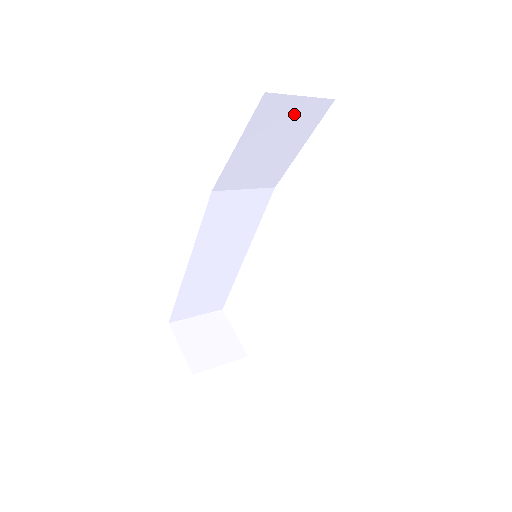
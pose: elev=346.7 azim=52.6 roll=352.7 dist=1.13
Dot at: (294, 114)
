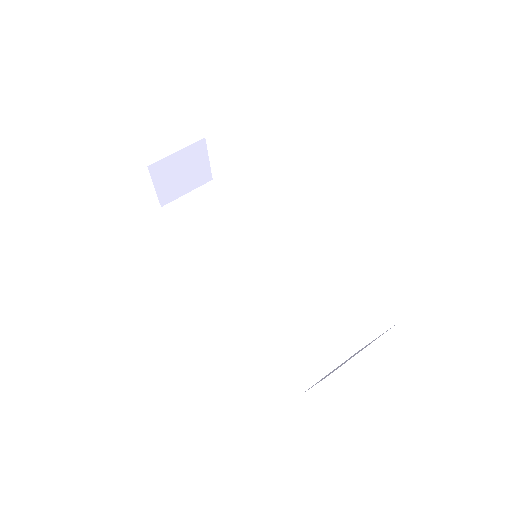
Dot at: occluded
